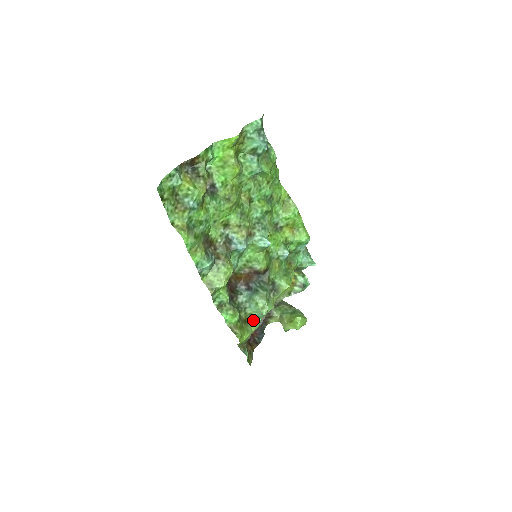
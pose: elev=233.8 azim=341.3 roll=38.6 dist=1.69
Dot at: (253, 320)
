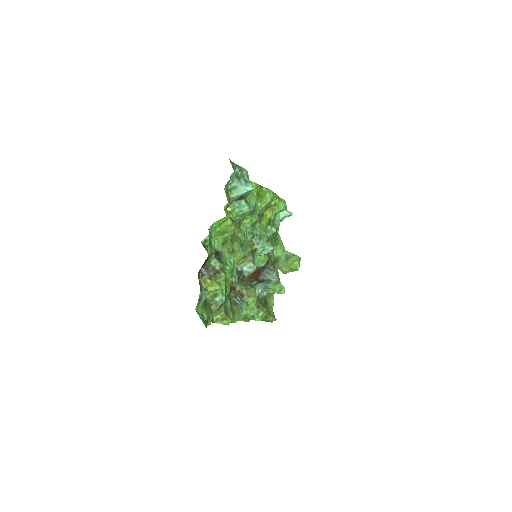
Dot at: (269, 296)
